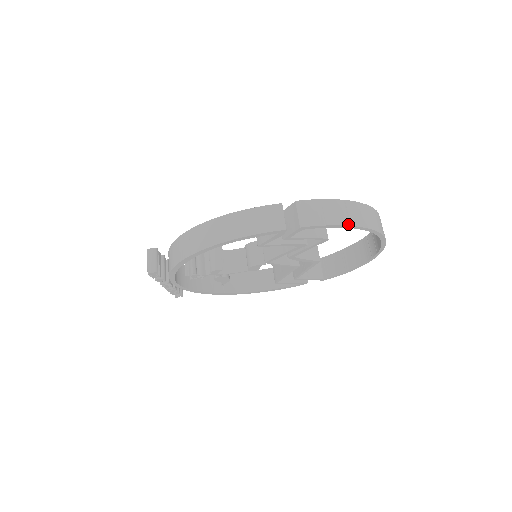
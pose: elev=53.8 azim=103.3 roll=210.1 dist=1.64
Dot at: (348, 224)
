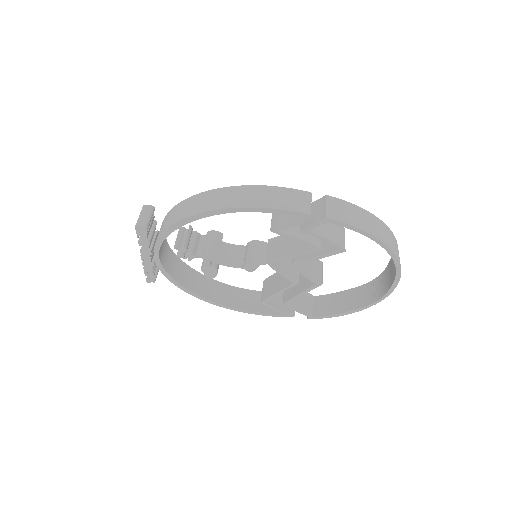
Dot at: (374, 235)
